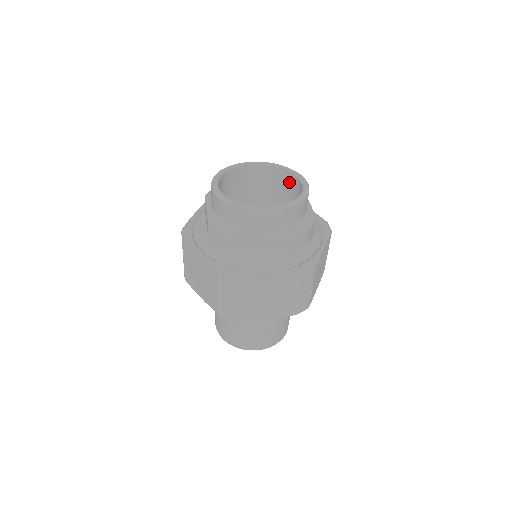
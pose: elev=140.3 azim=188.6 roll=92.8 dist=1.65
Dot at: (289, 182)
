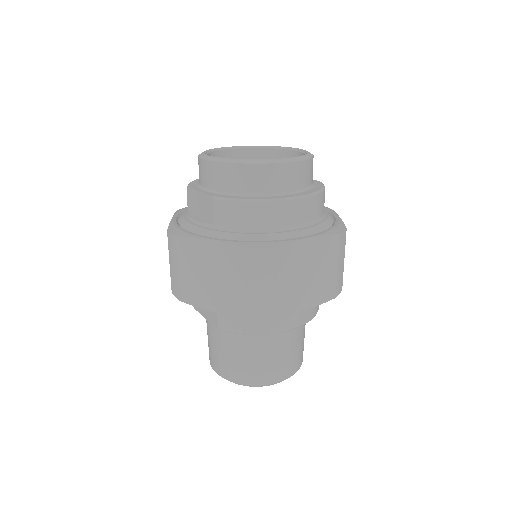
Dot at: occluded
